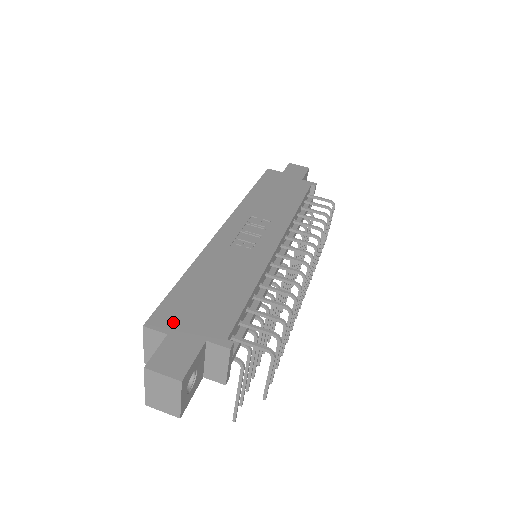
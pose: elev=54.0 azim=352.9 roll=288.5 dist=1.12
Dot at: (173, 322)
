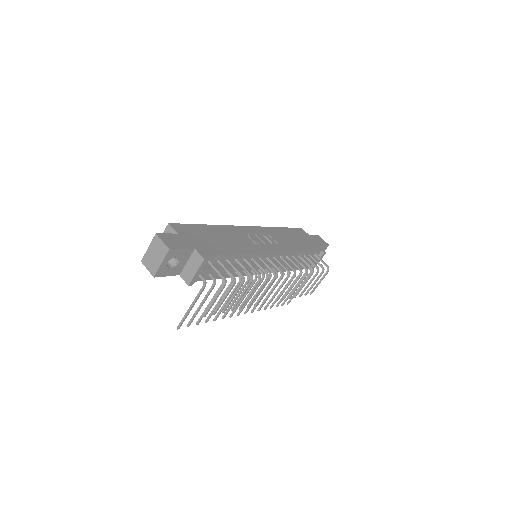
Dot at: (185, 232)
